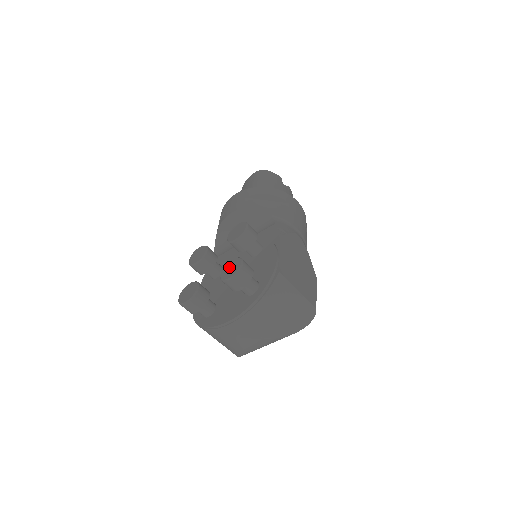
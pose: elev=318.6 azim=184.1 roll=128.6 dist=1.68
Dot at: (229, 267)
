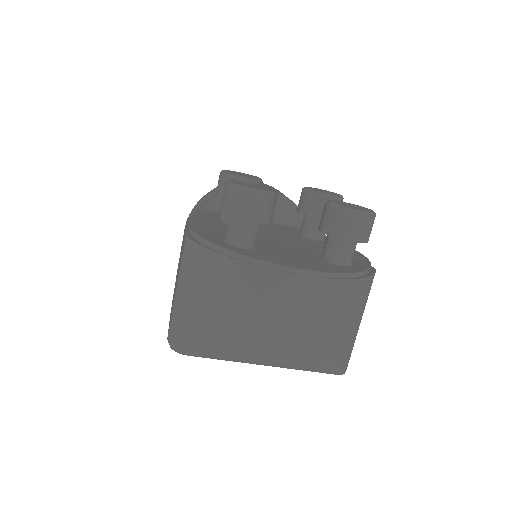
Dot at: (347, 203)
